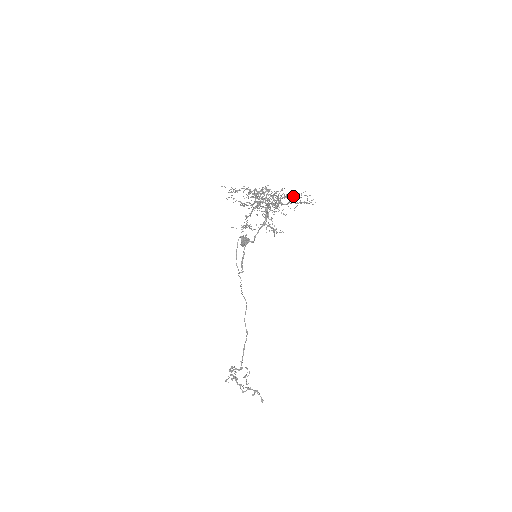
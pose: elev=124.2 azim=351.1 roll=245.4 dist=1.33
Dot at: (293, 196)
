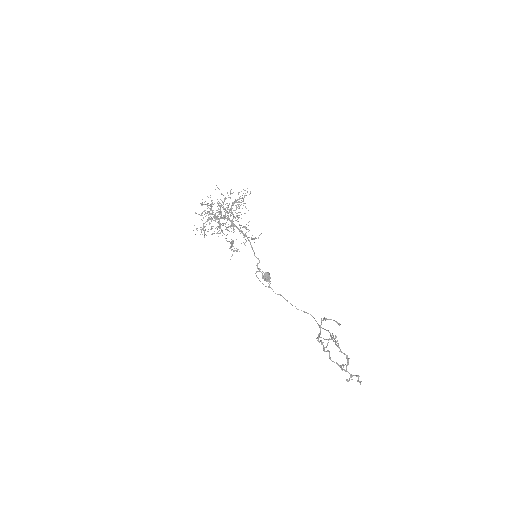
Dot at: (228, 195)
